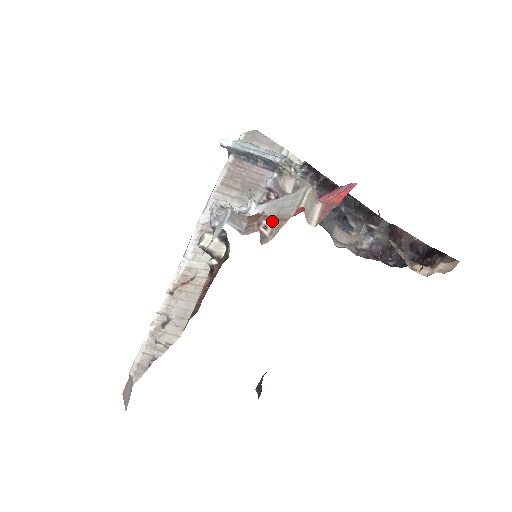
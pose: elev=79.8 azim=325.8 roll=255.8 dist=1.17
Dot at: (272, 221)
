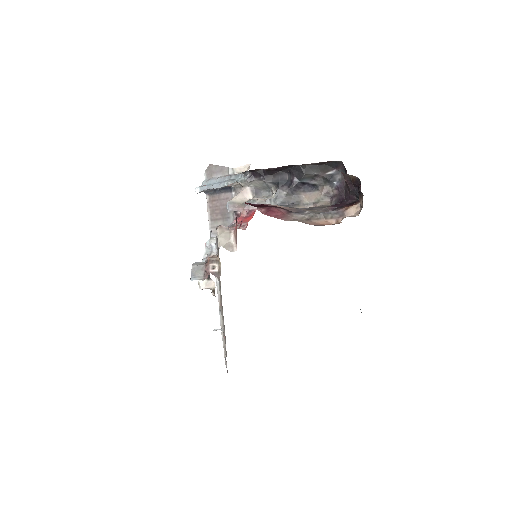
Dot at: (216, 260)
